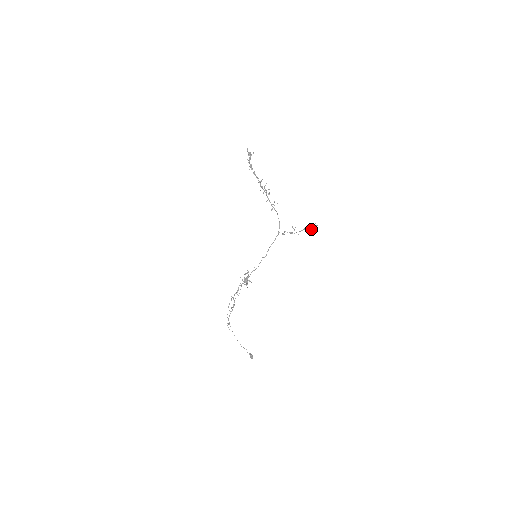
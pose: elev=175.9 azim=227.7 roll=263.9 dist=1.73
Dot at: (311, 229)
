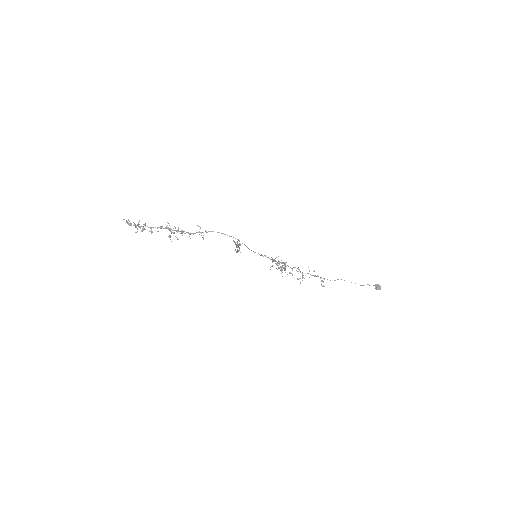
Dot at: (240, 244)
